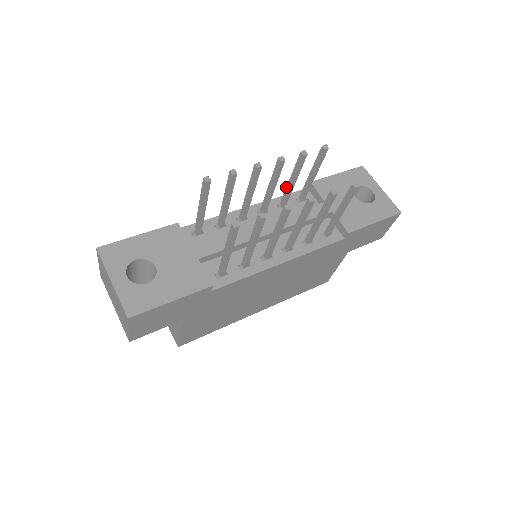
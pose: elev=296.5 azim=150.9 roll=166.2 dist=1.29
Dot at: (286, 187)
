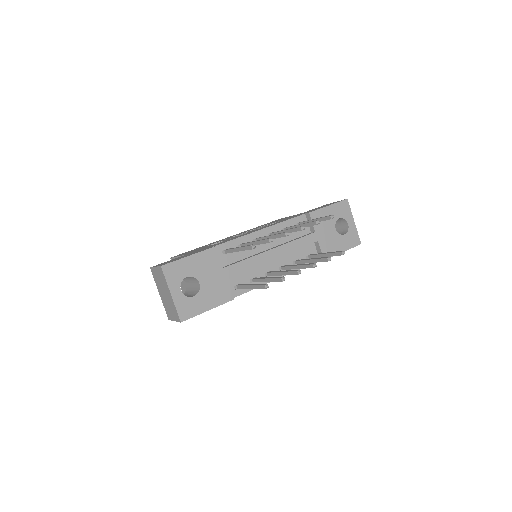
Dot at: (294, 226)
